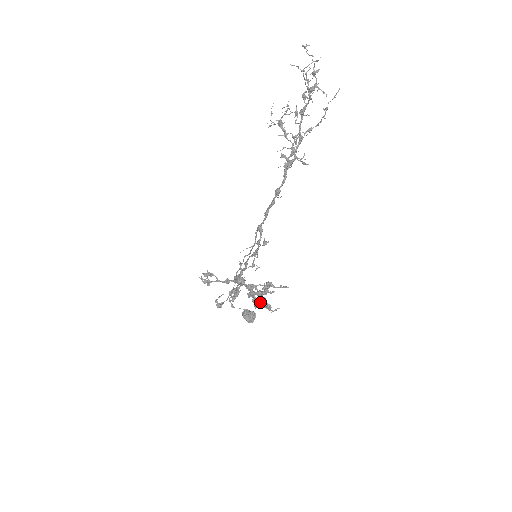
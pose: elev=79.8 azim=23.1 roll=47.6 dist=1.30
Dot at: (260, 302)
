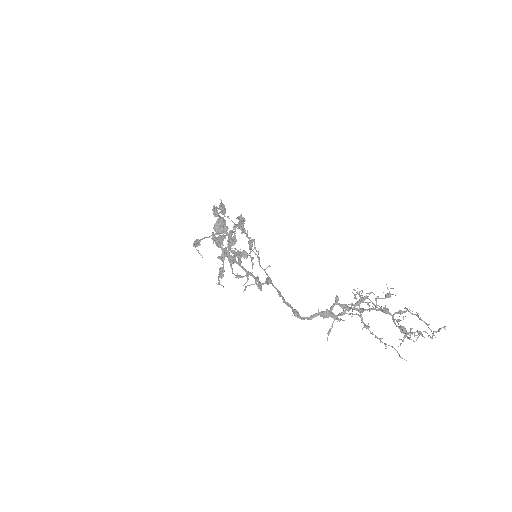
Dot at: (223, 263)
